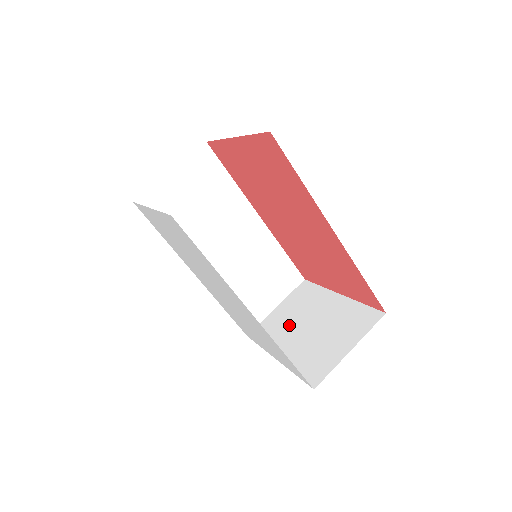
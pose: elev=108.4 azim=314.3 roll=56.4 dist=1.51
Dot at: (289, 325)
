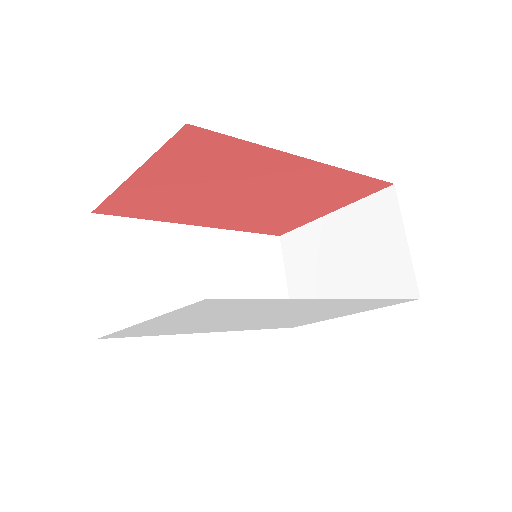
Dot at: (320, 280)
